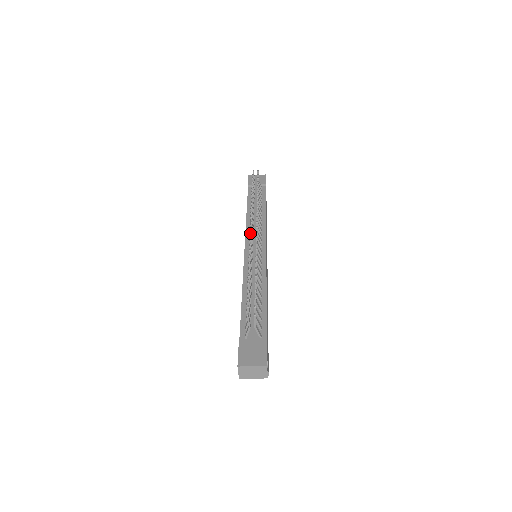
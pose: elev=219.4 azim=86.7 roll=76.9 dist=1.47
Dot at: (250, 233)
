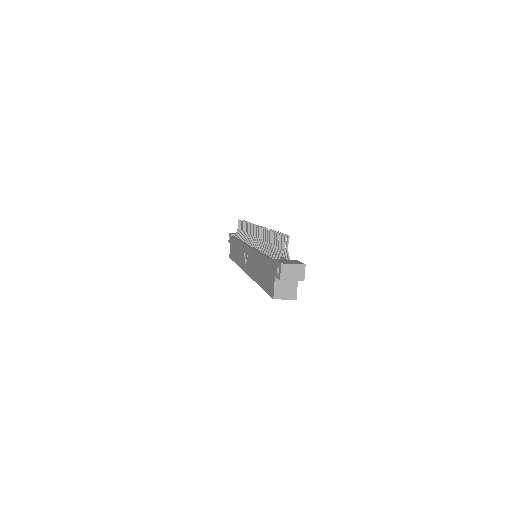
Dot at: (257, 226)
